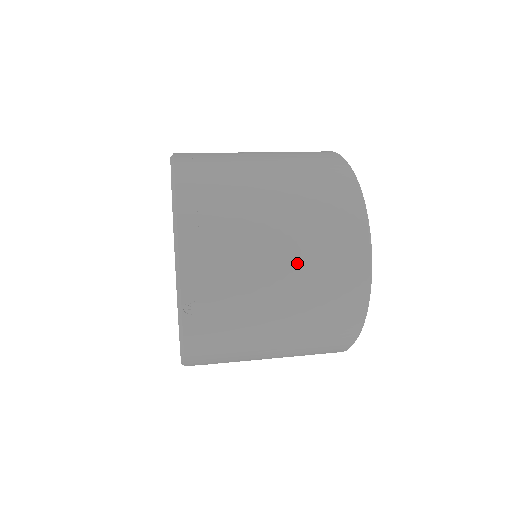
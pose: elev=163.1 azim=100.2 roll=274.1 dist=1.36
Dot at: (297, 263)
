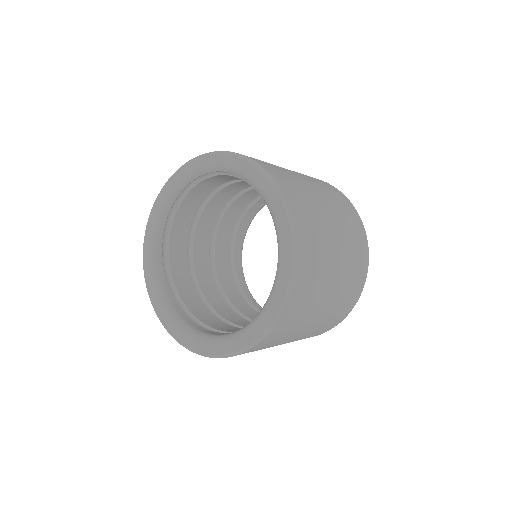
Dot at: (343, 236)
